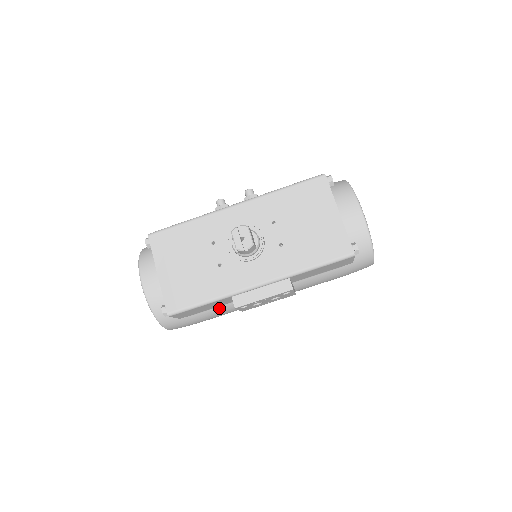
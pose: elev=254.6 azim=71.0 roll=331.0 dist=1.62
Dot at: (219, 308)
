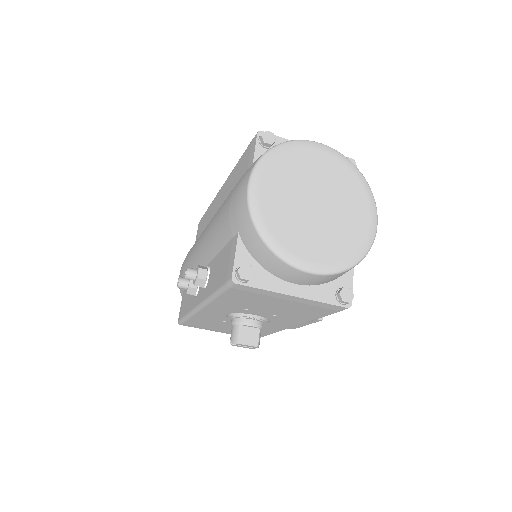
Dot at: occluded
